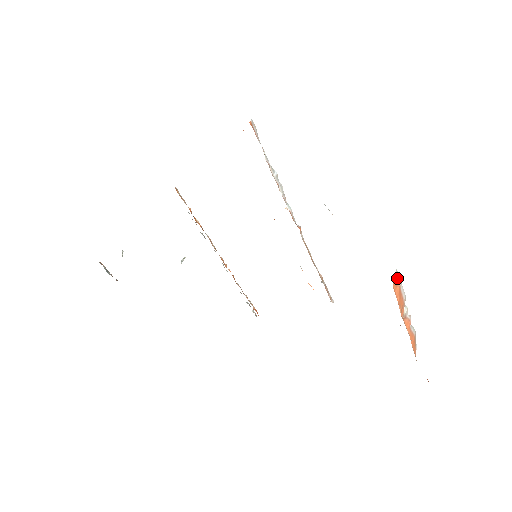
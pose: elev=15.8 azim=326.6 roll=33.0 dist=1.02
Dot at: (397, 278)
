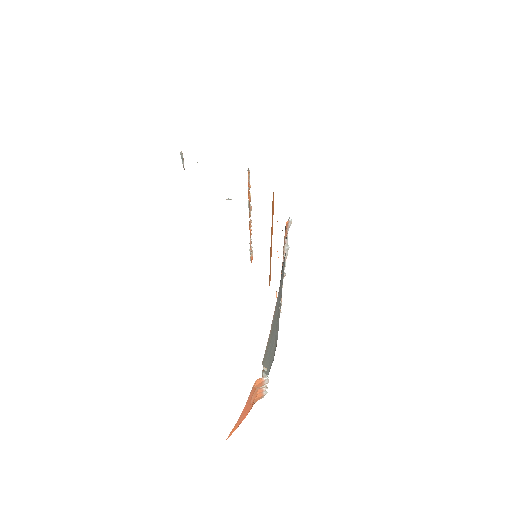
Dot at: (266, 377)
